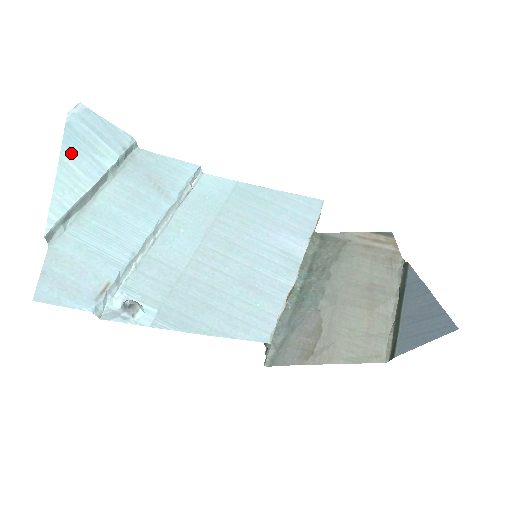
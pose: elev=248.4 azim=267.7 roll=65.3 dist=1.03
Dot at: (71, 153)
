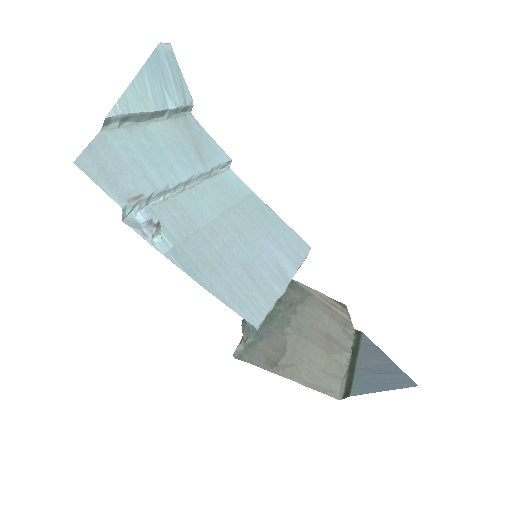
Dot at: (150, 73)
